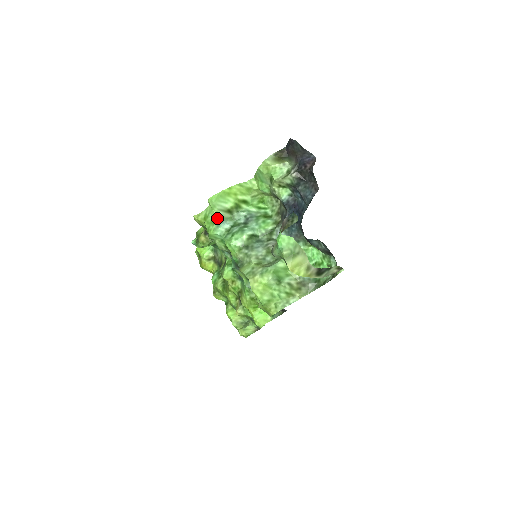
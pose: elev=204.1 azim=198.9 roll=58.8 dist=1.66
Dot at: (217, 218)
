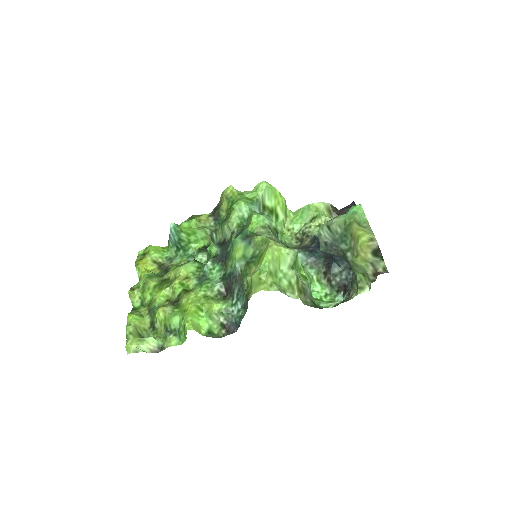
Dot at: (256, 198)
